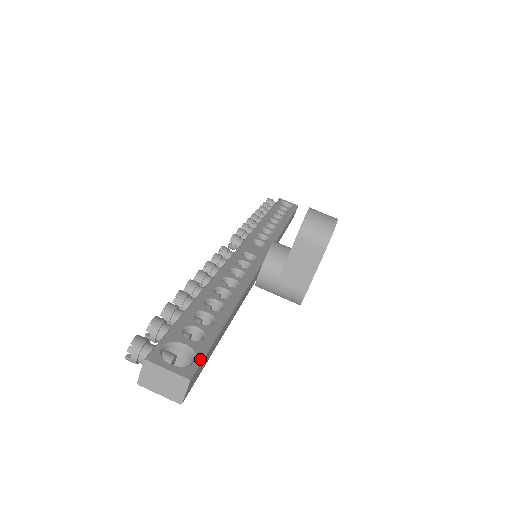
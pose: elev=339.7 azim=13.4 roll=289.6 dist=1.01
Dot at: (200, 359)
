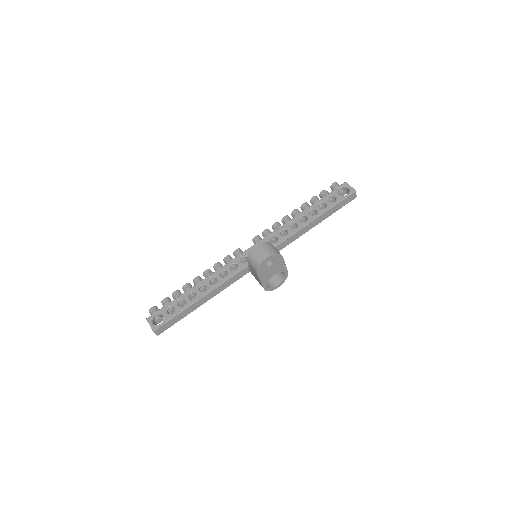
Dot at: (163, 323)
